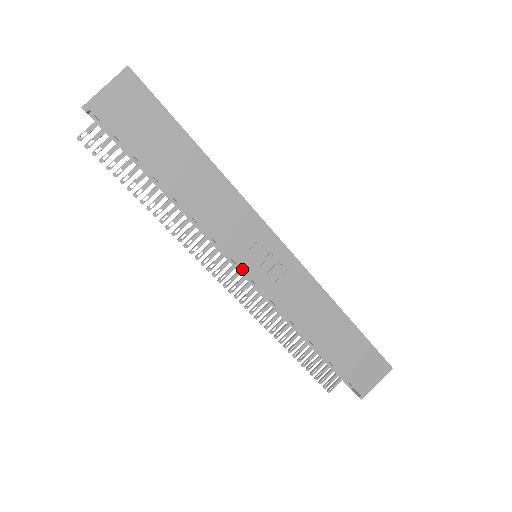
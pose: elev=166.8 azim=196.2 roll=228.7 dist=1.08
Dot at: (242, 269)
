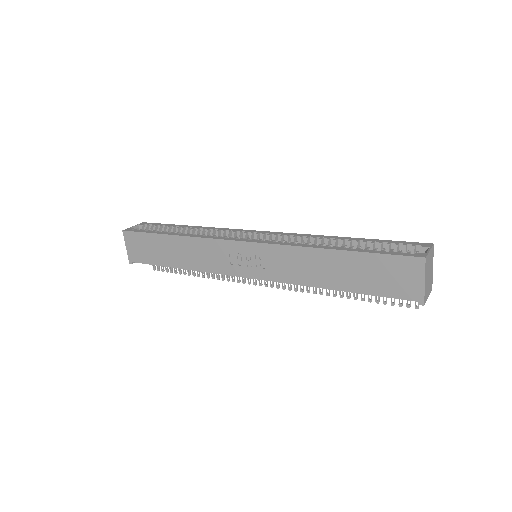
Dot at: occluded
